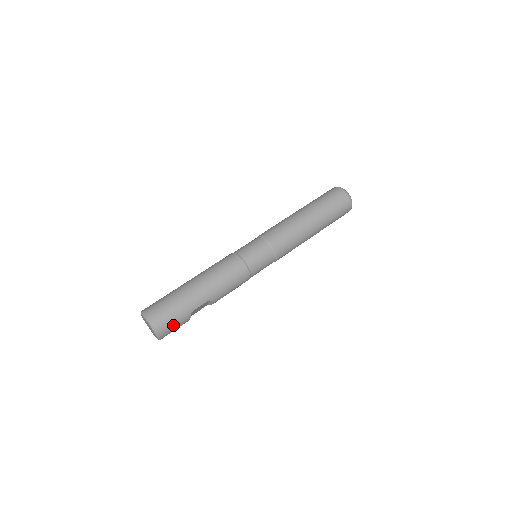
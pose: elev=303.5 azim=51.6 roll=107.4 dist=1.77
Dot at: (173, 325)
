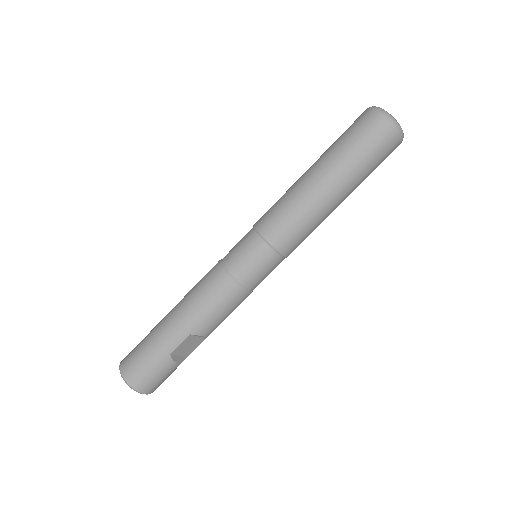
Dot at: (151, 375)
